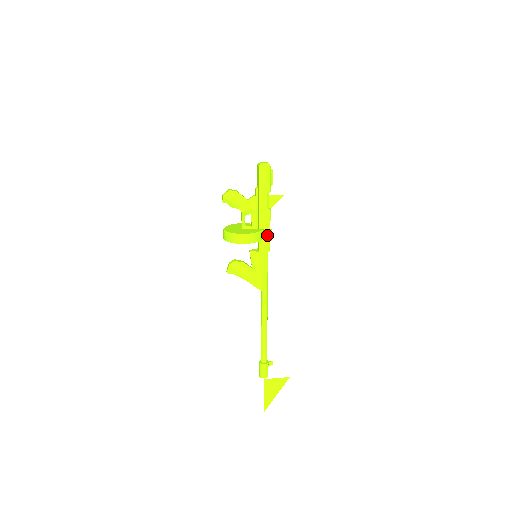
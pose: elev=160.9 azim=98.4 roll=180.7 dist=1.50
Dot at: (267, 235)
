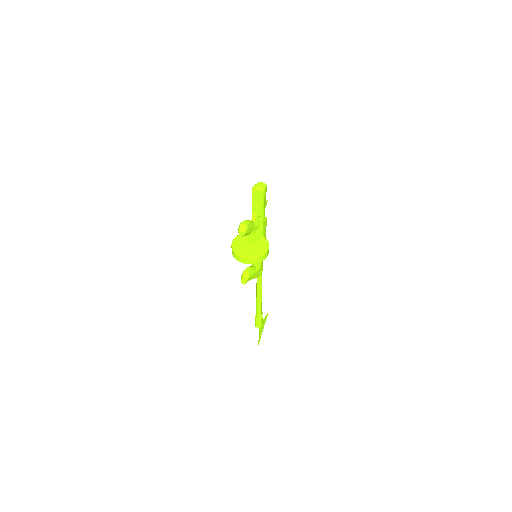
Dot at: occluded
